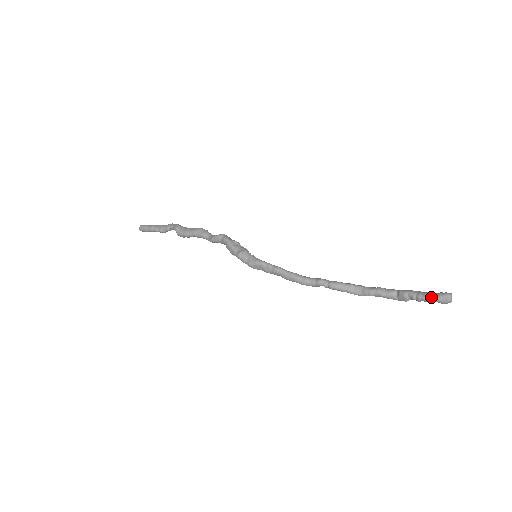
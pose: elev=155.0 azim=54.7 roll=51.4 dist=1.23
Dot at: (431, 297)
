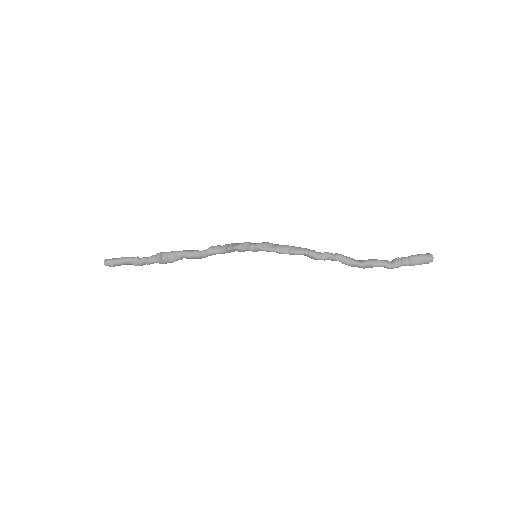
Dot at: (419, 254)
